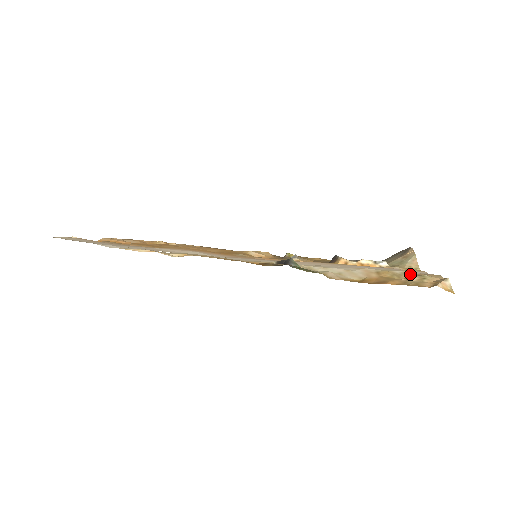
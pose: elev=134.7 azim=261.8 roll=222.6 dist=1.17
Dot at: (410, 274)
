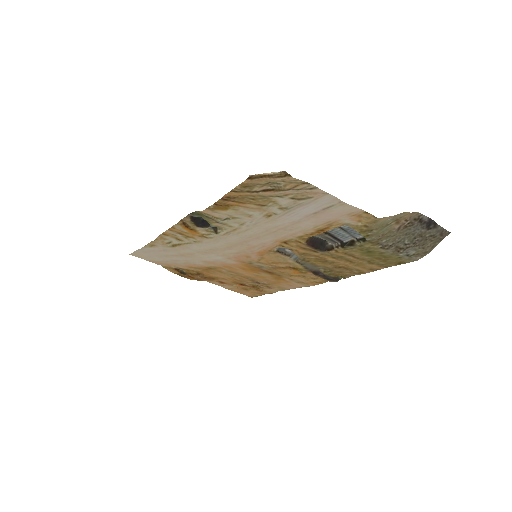
Dot at: (282, 193)
